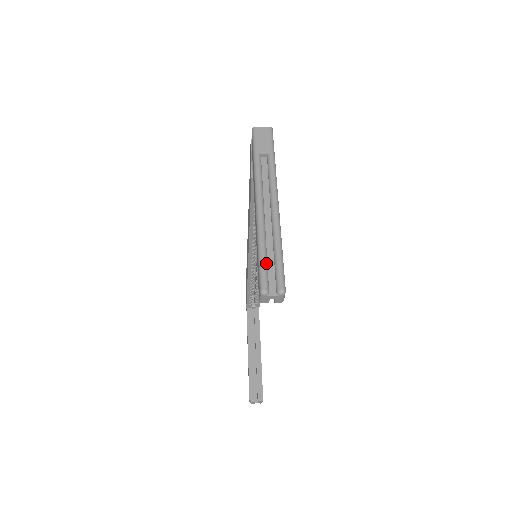
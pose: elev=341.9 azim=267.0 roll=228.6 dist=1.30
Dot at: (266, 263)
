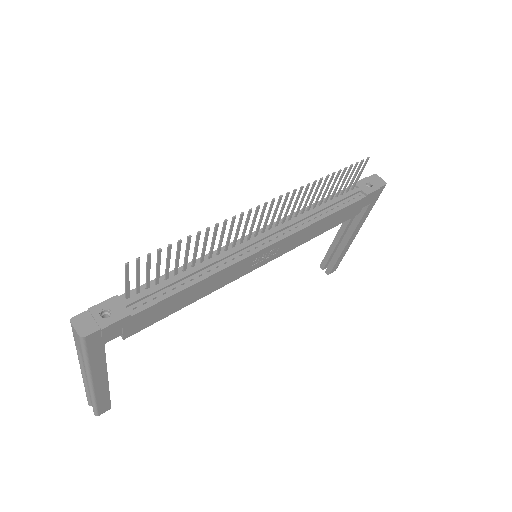
Dot at: (89, 398)
